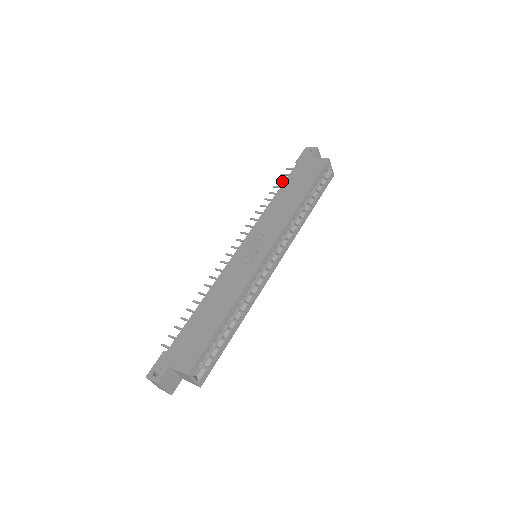
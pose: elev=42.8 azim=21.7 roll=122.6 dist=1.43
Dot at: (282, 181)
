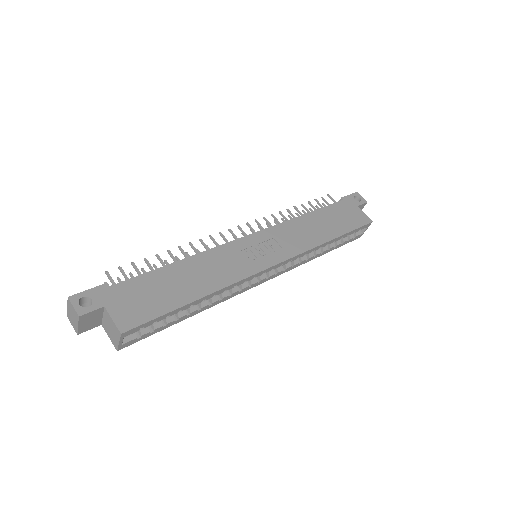
Dot at: (319, 204)
